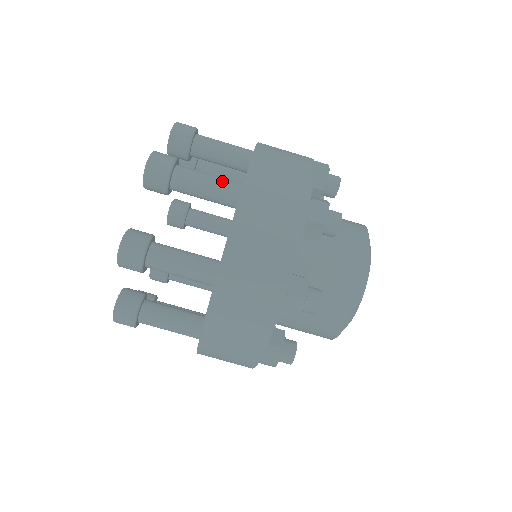
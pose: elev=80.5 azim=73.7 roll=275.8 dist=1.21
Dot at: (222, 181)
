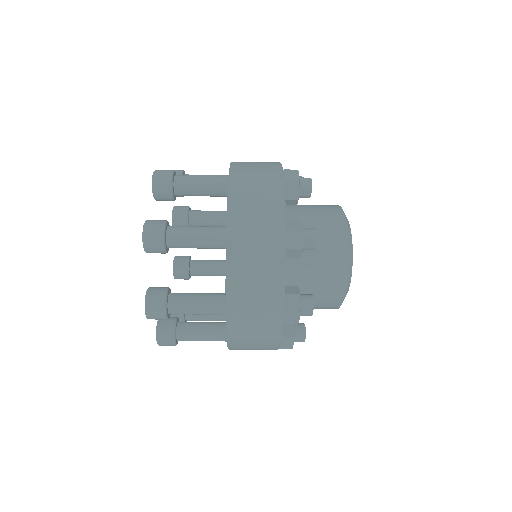
Dot at: (208, 233)
